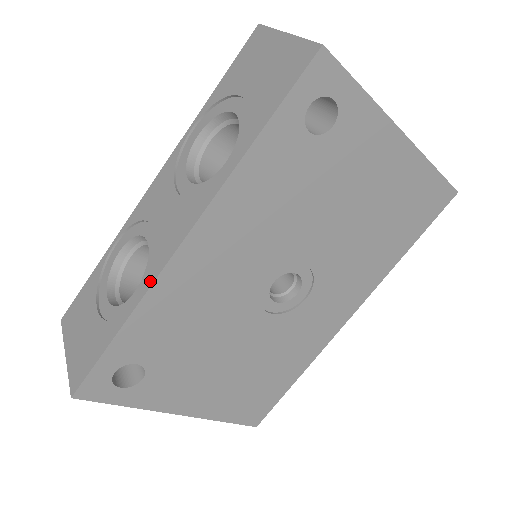
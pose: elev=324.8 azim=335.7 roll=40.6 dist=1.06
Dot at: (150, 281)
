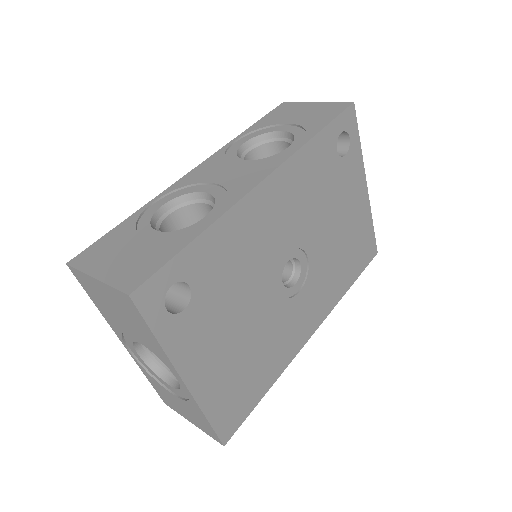
Dot at: (231, 203)
